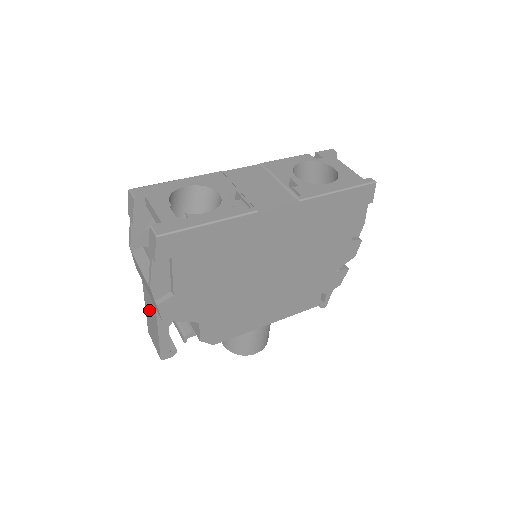
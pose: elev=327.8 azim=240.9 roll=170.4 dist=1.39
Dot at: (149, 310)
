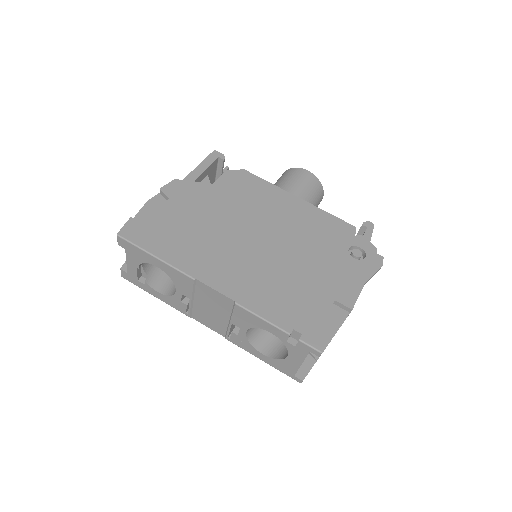
Dot at: occluded
